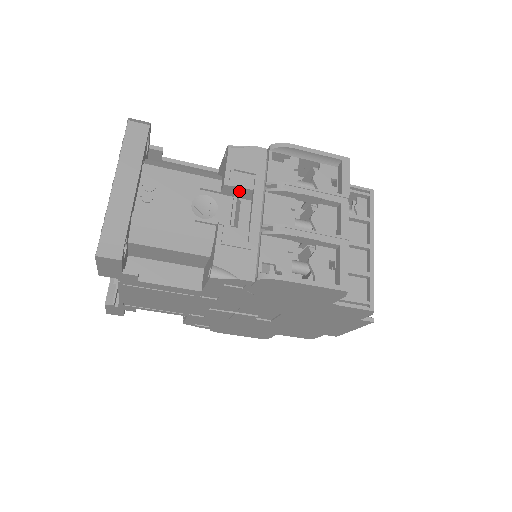
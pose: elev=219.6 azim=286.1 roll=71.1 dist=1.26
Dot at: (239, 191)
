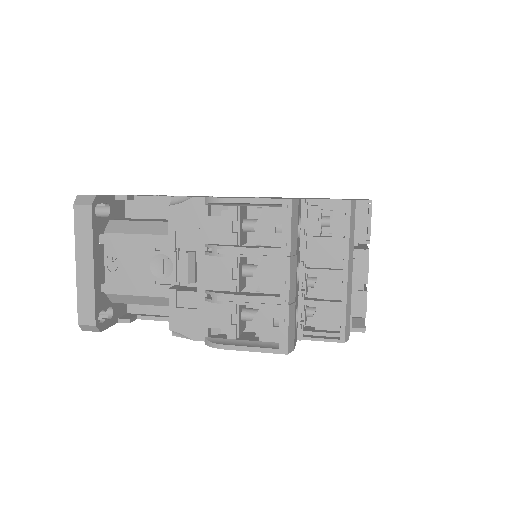
Dot at: occluded
